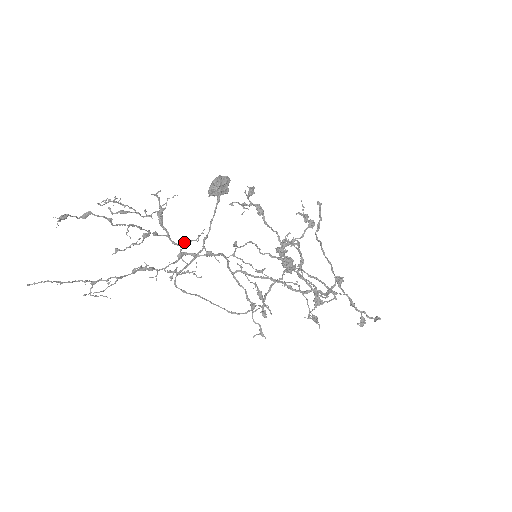
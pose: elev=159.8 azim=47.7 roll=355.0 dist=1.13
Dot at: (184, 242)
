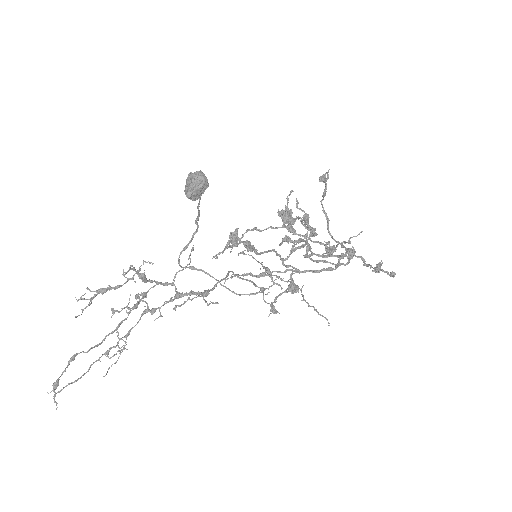
Dot at: (176, 274)
